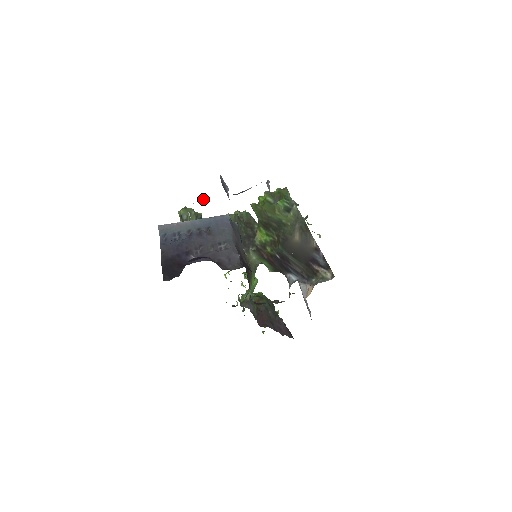
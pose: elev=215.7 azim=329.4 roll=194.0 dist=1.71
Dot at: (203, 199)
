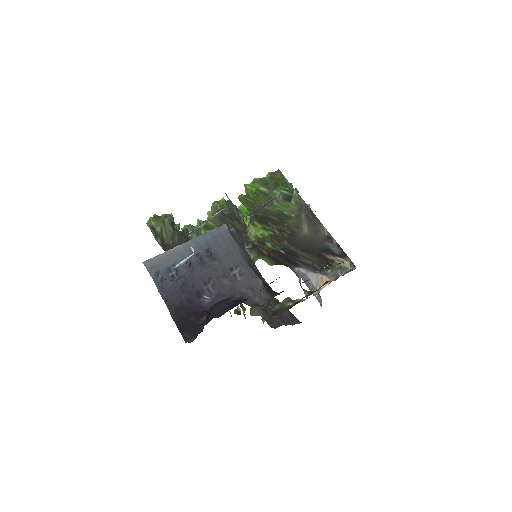
Dot at: (203, 224)
